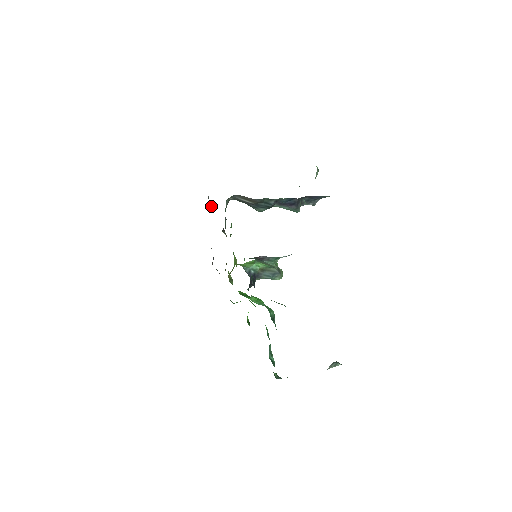
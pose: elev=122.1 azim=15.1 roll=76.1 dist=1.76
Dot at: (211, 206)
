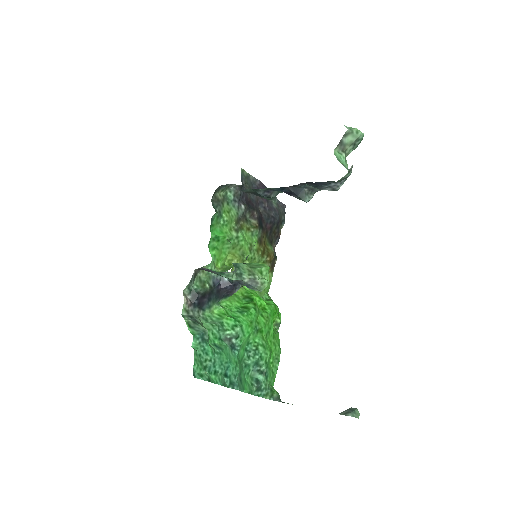
Dot at: (257, 185)
